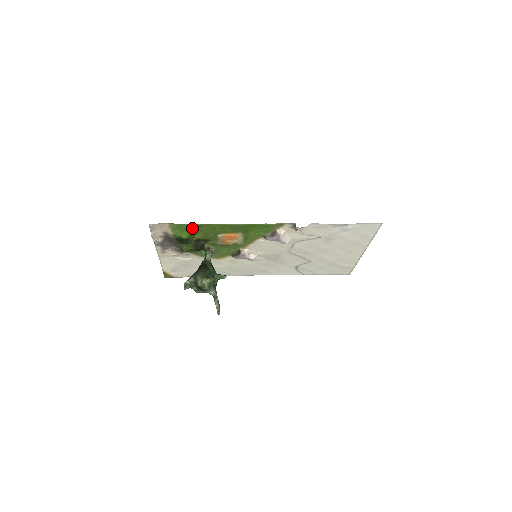
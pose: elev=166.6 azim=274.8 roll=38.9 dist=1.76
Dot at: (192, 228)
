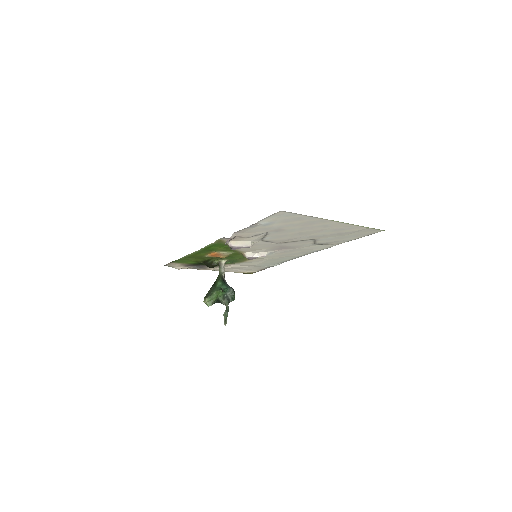
Dot at: (185, 259)
